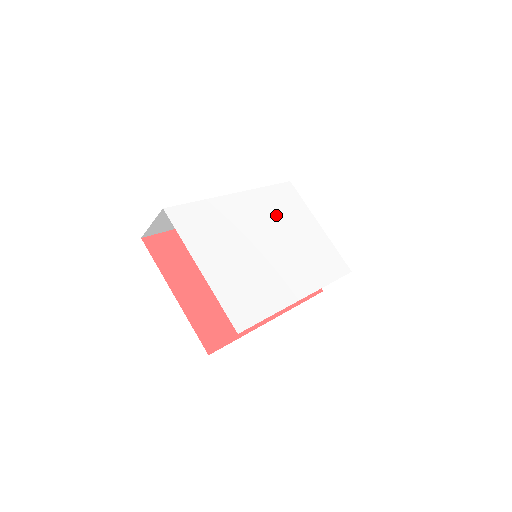
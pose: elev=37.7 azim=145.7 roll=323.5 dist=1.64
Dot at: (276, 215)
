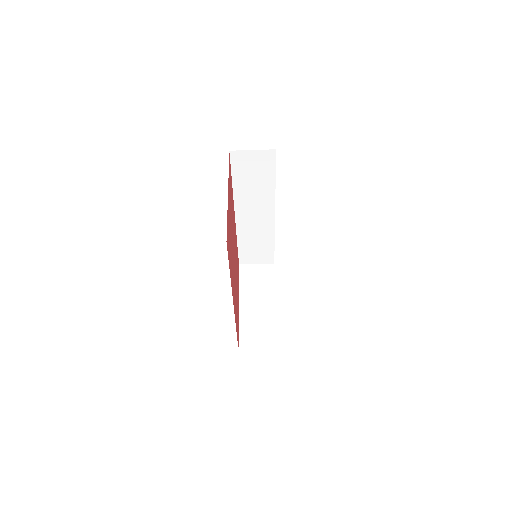
Dot at: occluded
